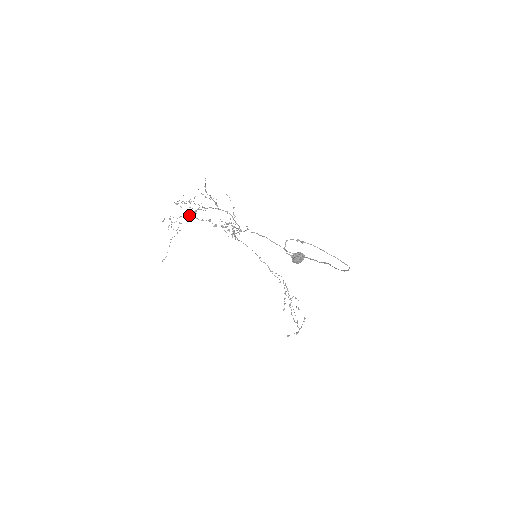
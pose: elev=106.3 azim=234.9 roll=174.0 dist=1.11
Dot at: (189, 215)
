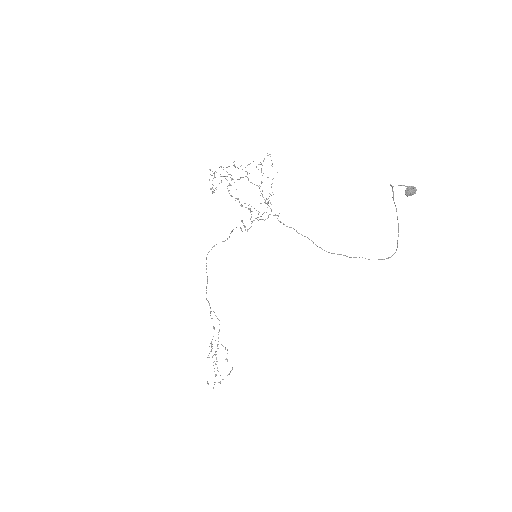
Dot at: (233, 179)
